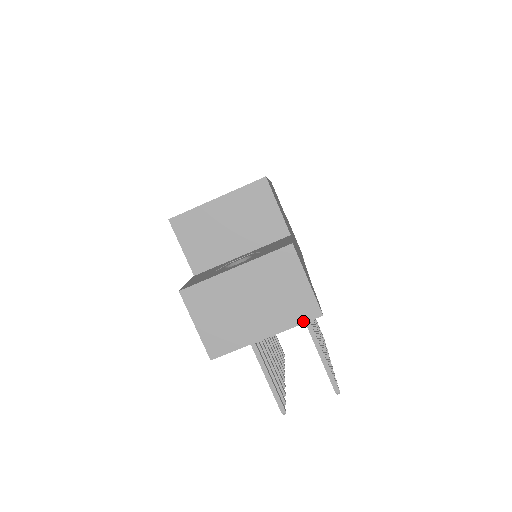
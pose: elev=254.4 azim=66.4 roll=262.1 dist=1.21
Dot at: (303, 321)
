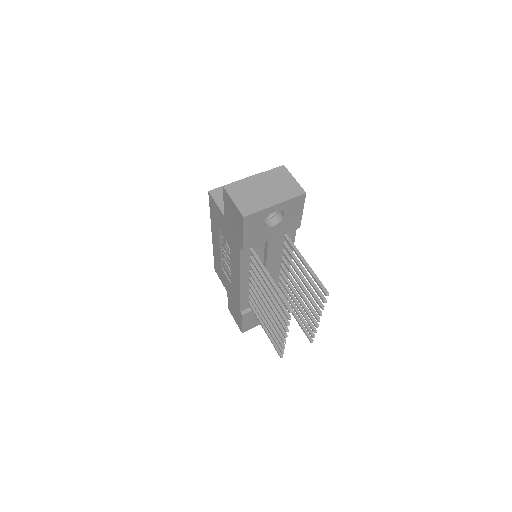
Dot at: (295, 196)
